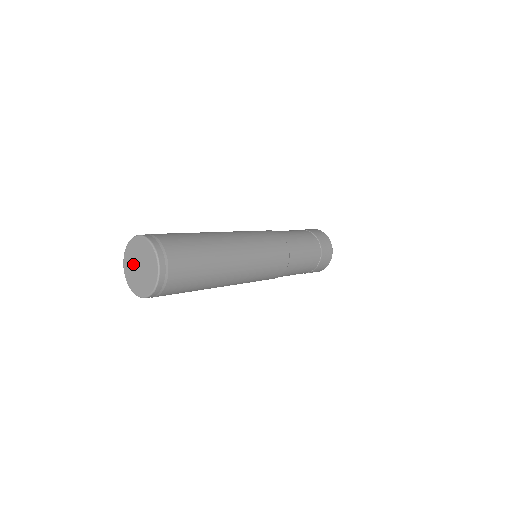
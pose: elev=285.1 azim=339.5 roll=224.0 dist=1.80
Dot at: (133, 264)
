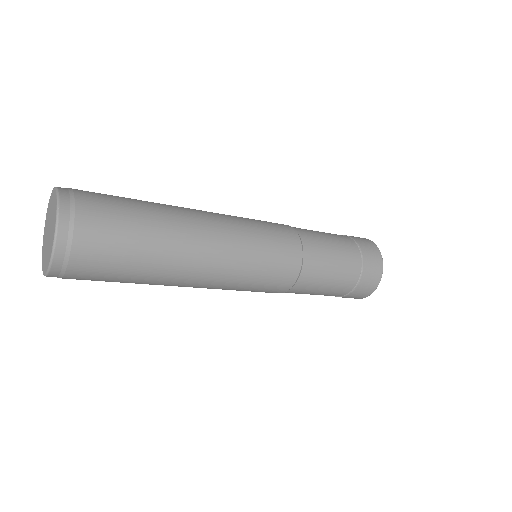
Dot at: (49, 217)
